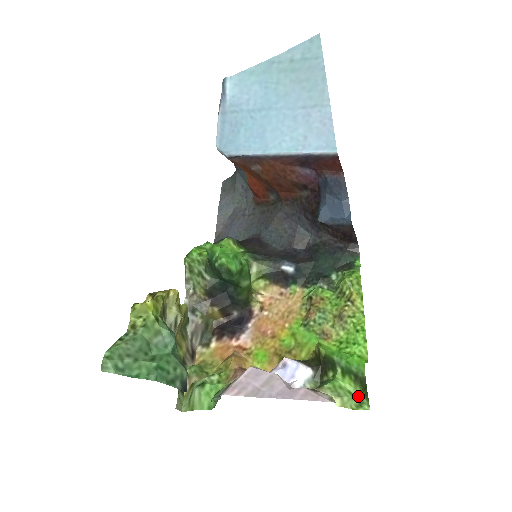
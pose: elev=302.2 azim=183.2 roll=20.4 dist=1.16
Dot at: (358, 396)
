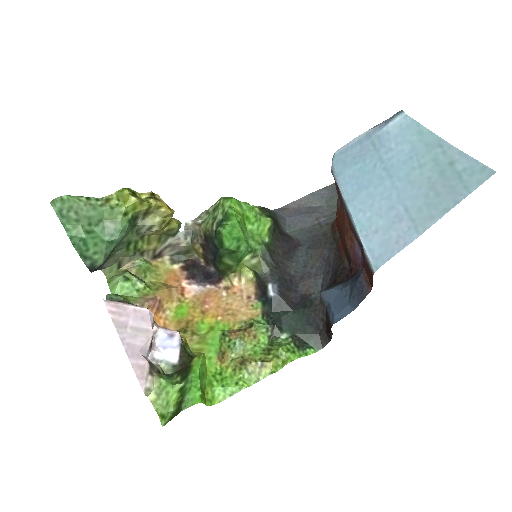
Dot at: (169, 411)
